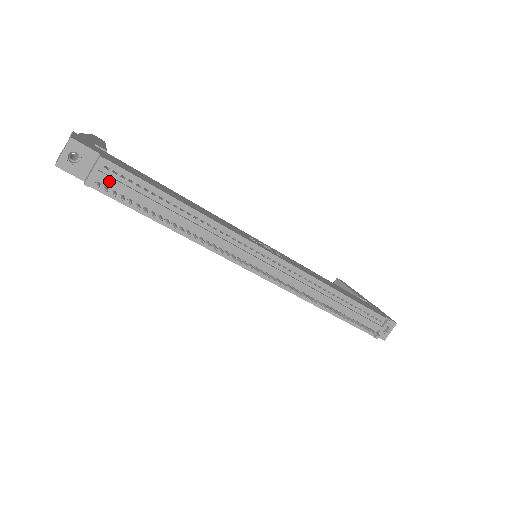
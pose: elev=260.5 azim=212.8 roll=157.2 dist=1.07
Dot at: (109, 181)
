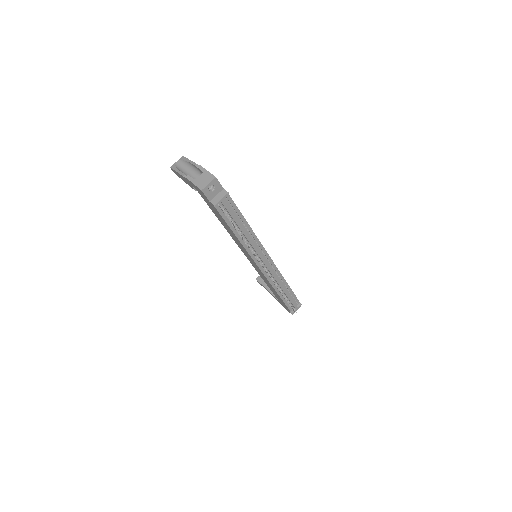
Dot at: (225, 206)
